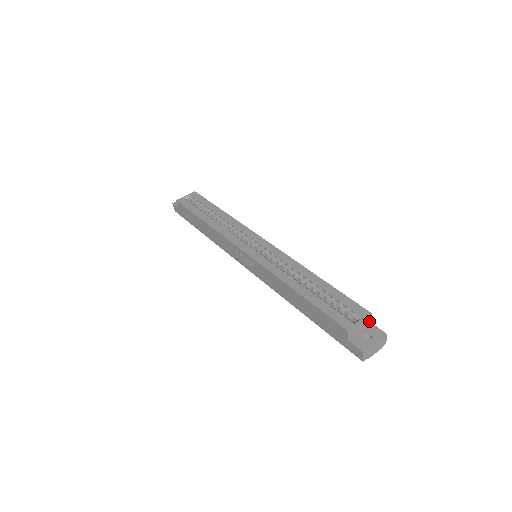
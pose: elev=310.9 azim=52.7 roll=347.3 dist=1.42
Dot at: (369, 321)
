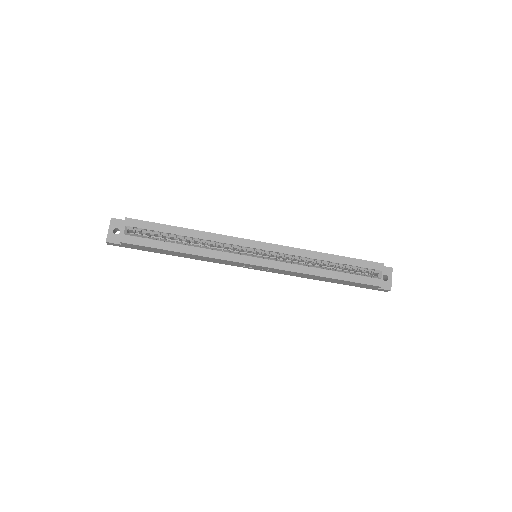
Dot at: occluded
